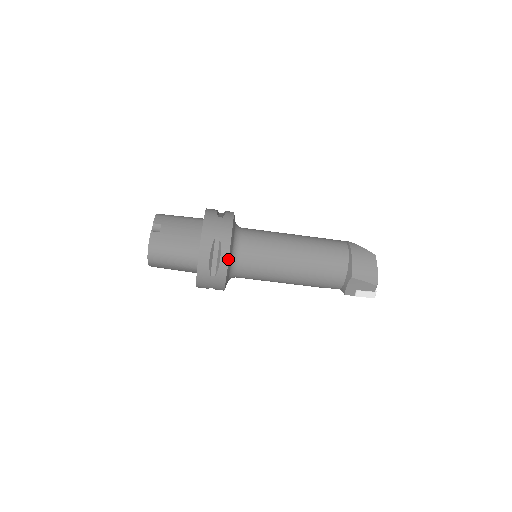
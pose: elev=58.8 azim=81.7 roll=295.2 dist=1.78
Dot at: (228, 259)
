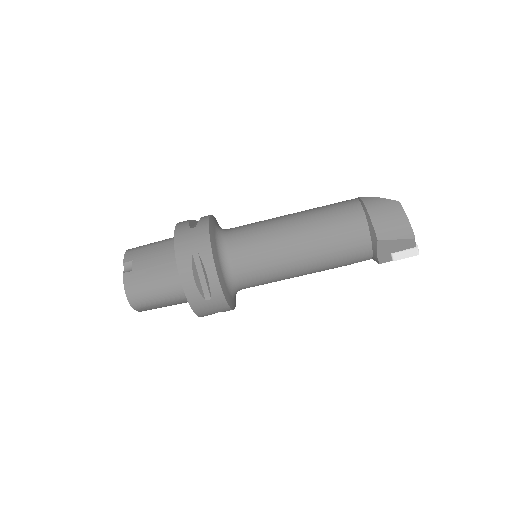
Dot at: (216, 274)
